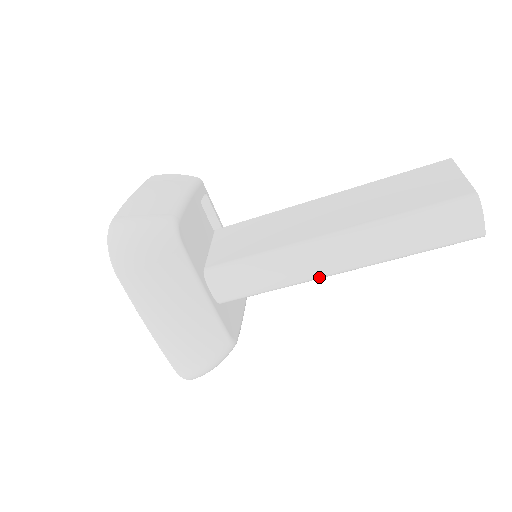
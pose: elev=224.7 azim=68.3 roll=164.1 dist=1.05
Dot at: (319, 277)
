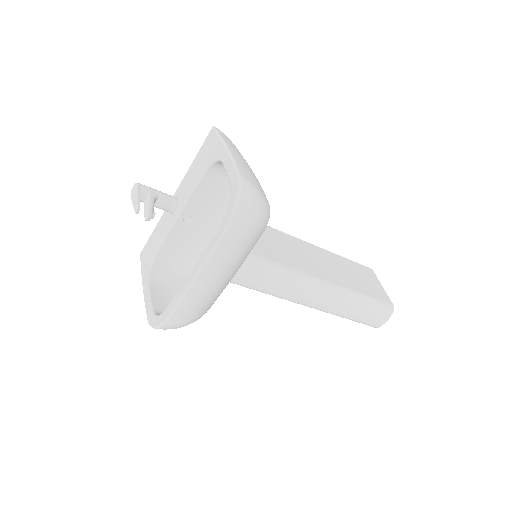
Dot at: (298, 302)
